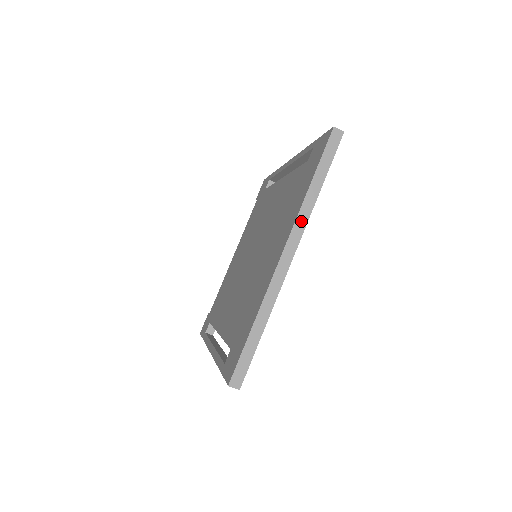
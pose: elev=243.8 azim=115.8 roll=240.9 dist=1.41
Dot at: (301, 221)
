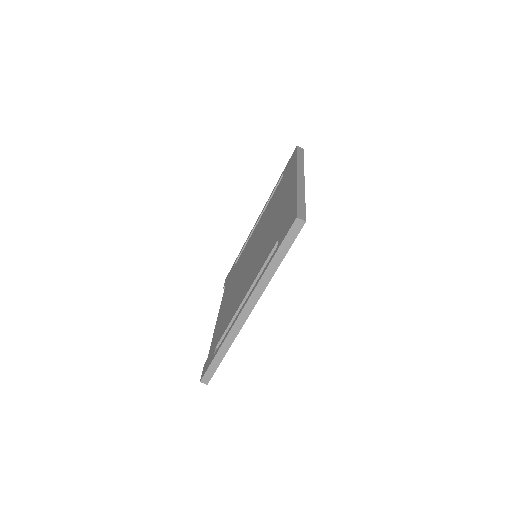
Dot at: (300, 167)
